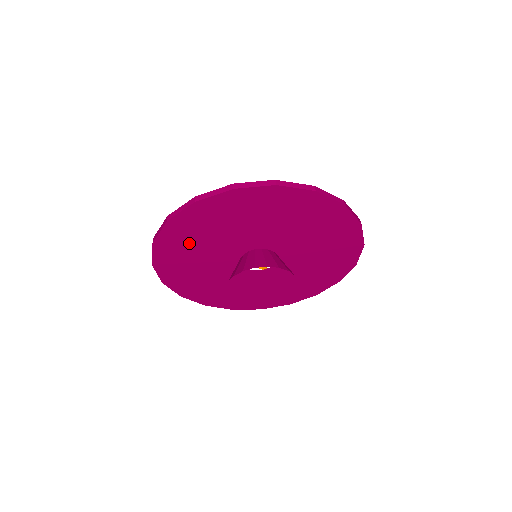
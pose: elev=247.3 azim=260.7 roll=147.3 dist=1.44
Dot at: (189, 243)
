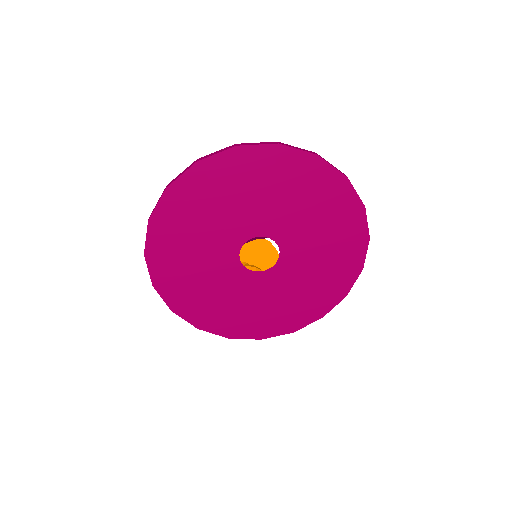
Dot at: (187, 223)
